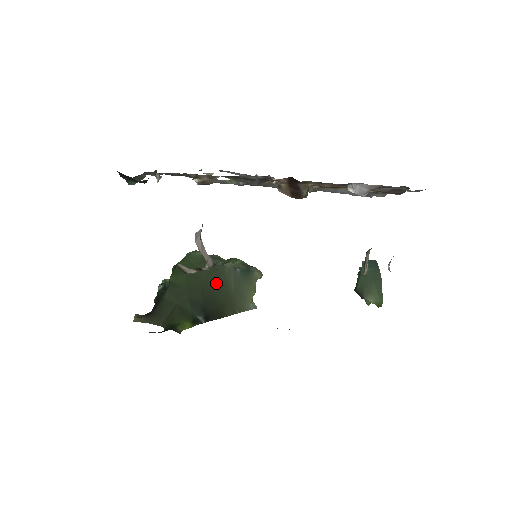
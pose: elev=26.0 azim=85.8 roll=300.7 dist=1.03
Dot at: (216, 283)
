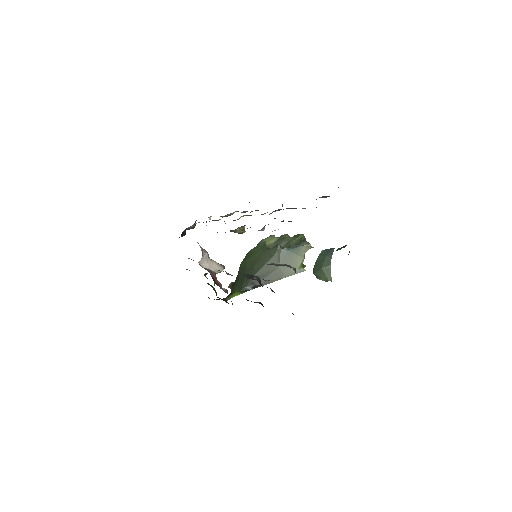
Dot at: (265, 263)
